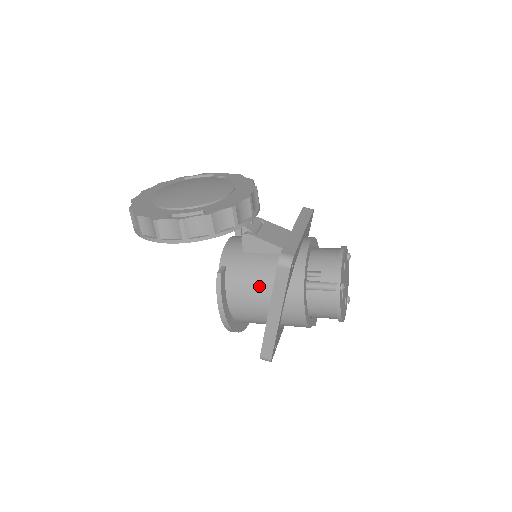
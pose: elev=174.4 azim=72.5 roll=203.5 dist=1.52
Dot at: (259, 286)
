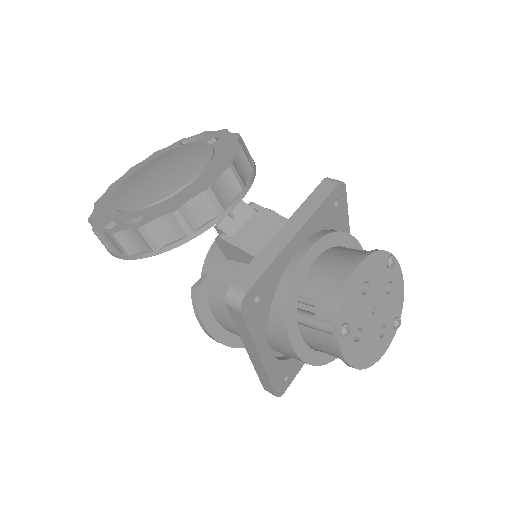
Dot at: occluded
